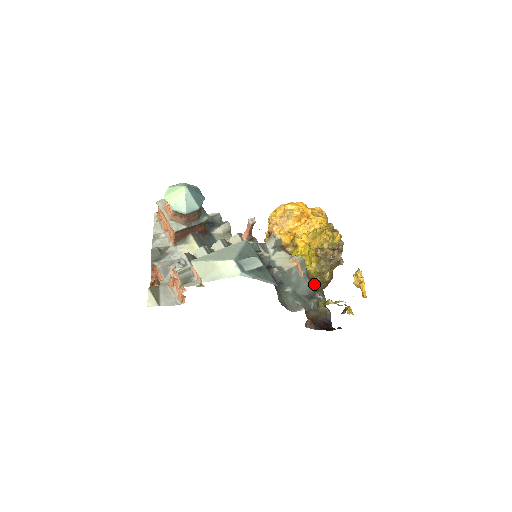
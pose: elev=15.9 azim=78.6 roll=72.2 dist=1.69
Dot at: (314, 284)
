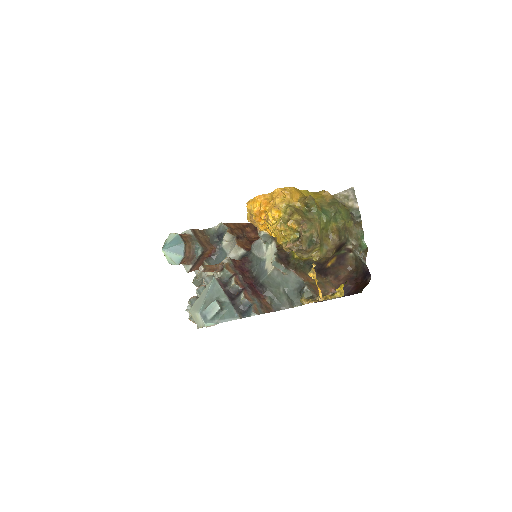
Dot at: occluded
